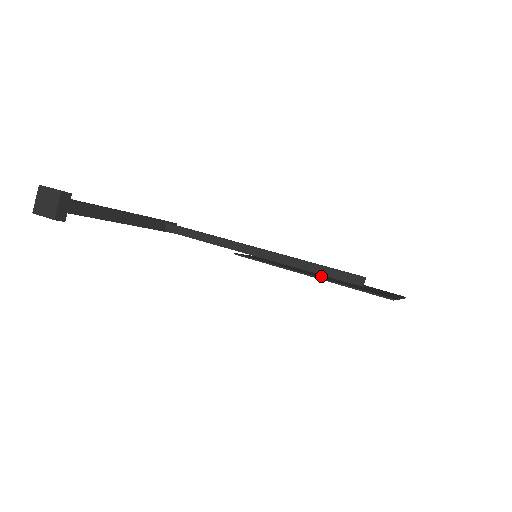
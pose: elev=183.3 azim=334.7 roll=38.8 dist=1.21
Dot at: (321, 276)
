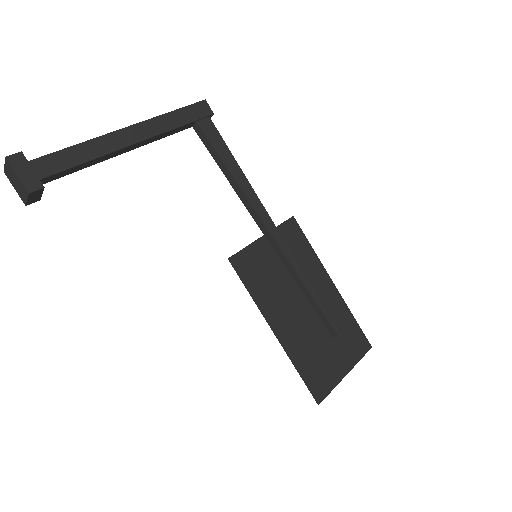
Dot at: (295, 322)
